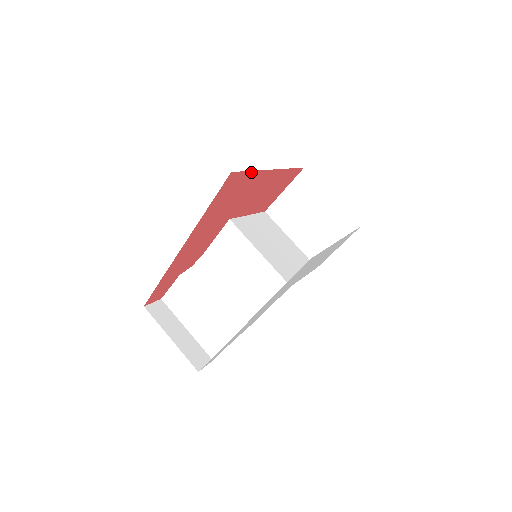
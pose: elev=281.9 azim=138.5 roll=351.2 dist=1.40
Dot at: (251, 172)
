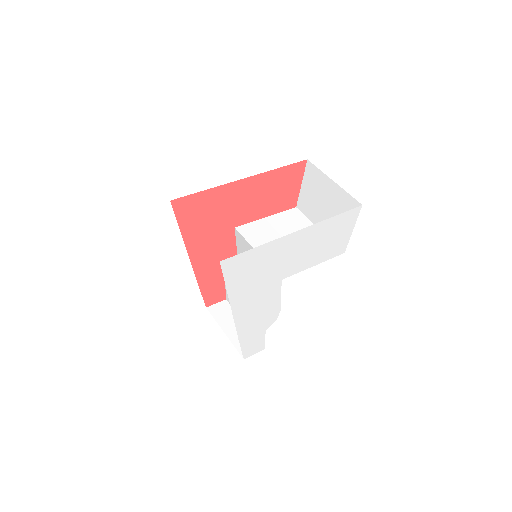
Dot at: (205, 191)
